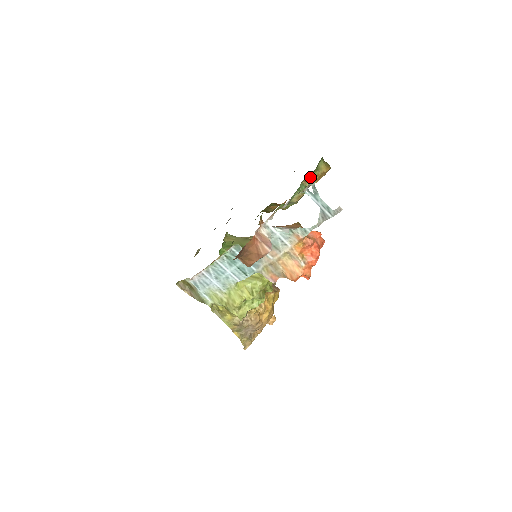
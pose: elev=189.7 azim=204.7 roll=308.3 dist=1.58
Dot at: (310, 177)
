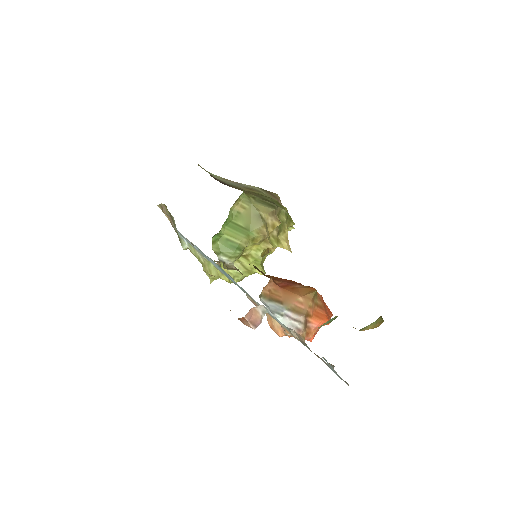
Dot at: occluded
